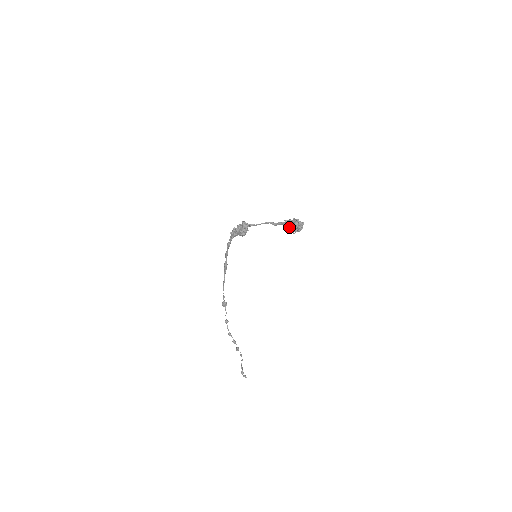
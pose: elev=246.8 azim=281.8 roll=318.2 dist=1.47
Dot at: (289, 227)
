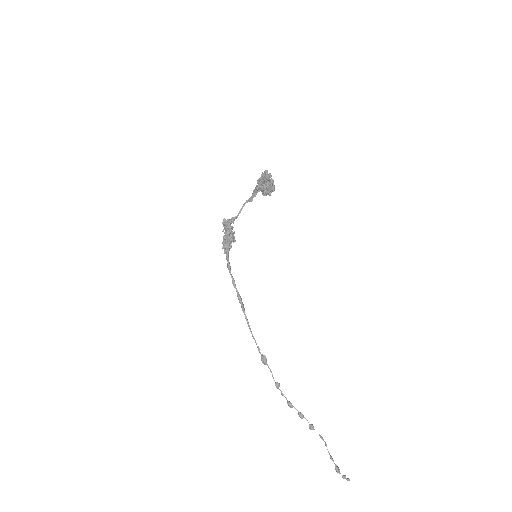
Dot at: (260, 187)
